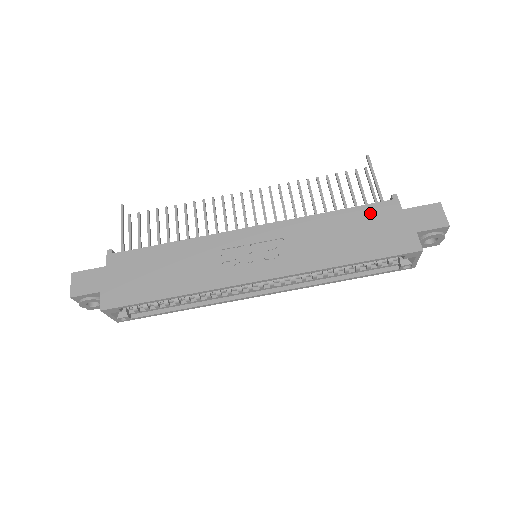
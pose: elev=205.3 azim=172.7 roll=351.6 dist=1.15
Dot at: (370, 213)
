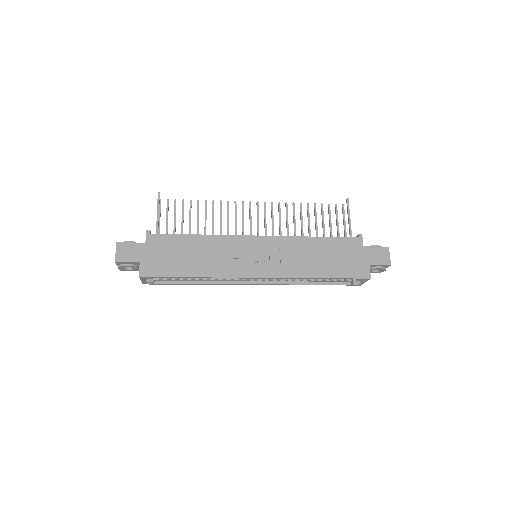
Dot at: (342, 244)
